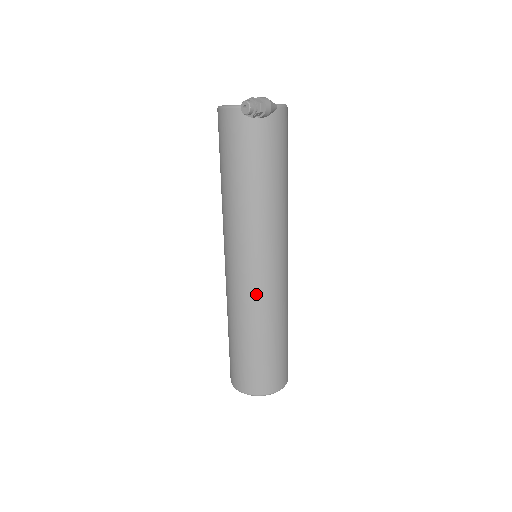
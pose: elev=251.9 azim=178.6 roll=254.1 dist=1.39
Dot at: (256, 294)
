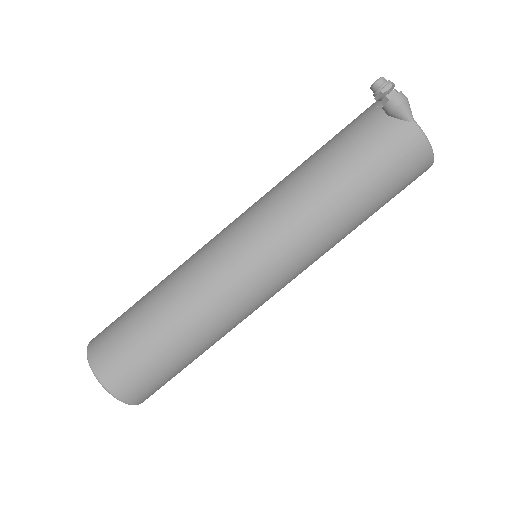
Dot at: (204, 256)
